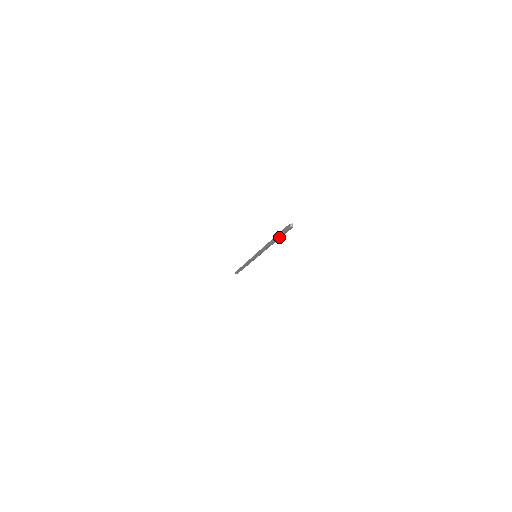
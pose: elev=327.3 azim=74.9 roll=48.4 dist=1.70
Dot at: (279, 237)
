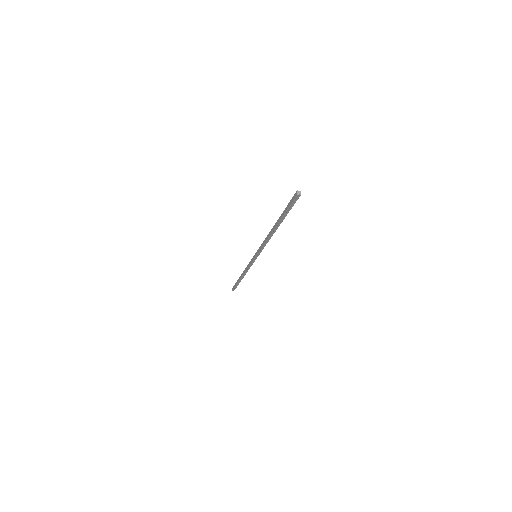
Dot at: (284, 216)
